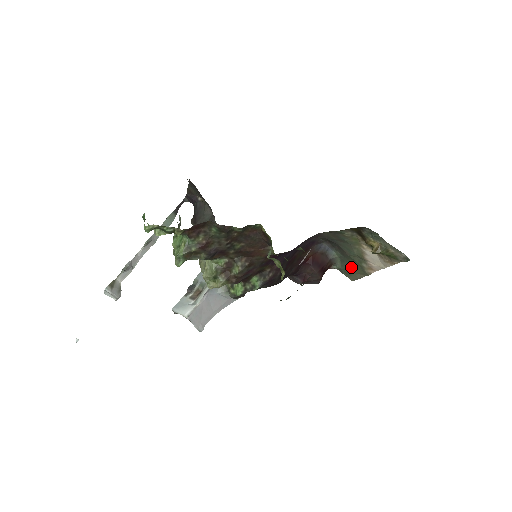
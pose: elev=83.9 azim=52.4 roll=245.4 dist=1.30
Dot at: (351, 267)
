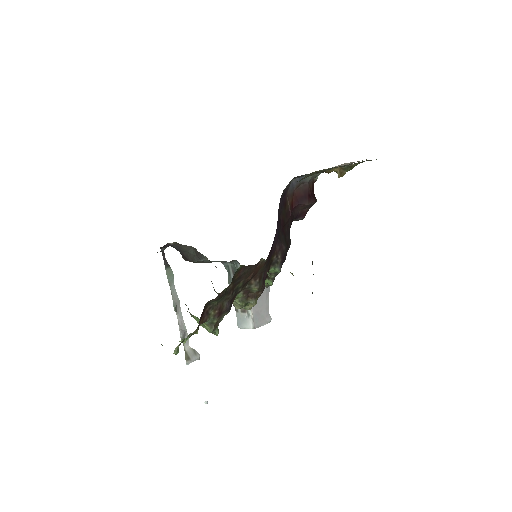
Dot at: occluded
